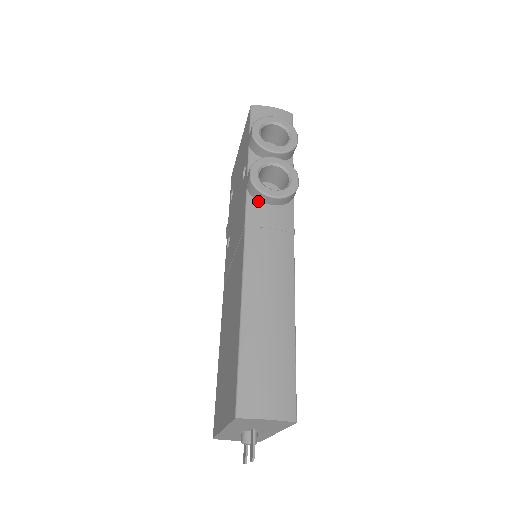
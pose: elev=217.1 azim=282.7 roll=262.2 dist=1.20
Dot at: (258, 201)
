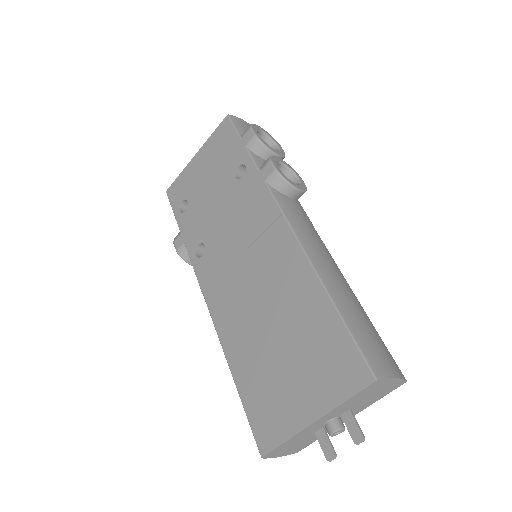
Dot at: (281, 193)
